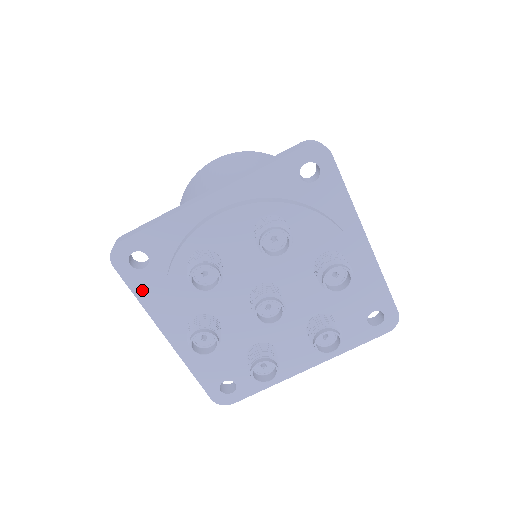
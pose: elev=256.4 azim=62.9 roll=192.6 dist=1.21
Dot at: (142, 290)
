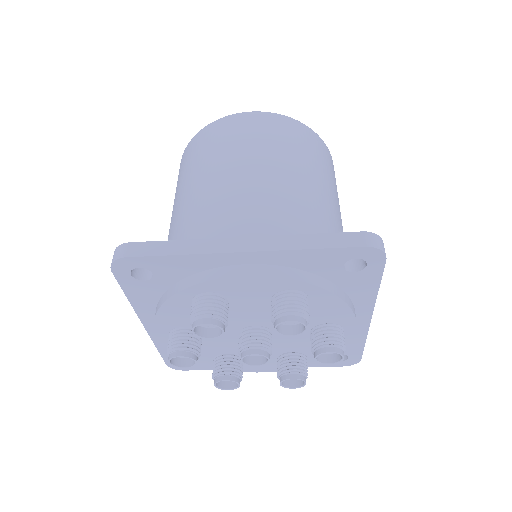
Dot at: (135, 293)
